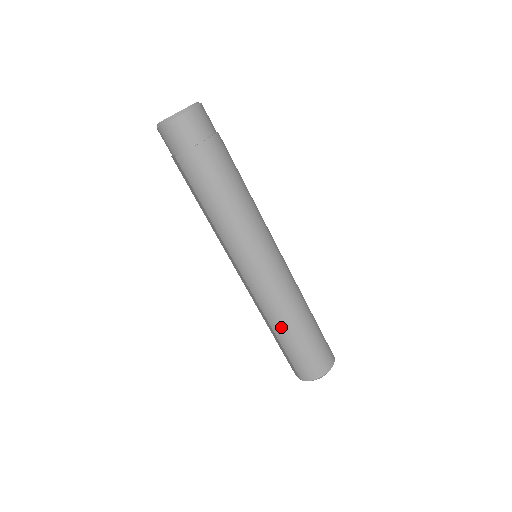
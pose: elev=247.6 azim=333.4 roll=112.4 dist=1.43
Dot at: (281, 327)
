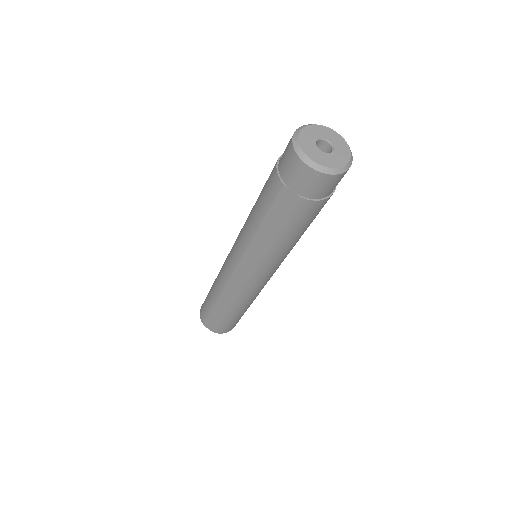
Dot at: (241, 309)
